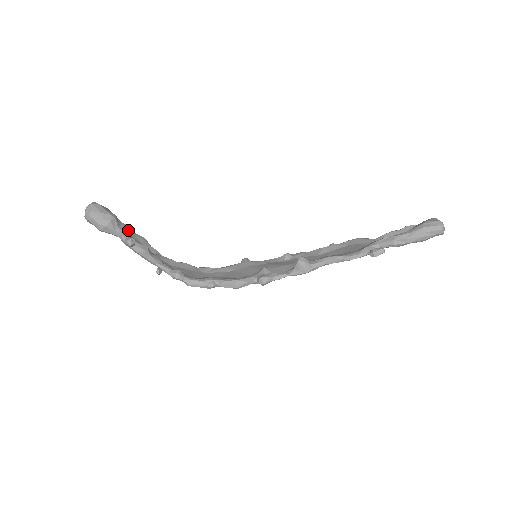
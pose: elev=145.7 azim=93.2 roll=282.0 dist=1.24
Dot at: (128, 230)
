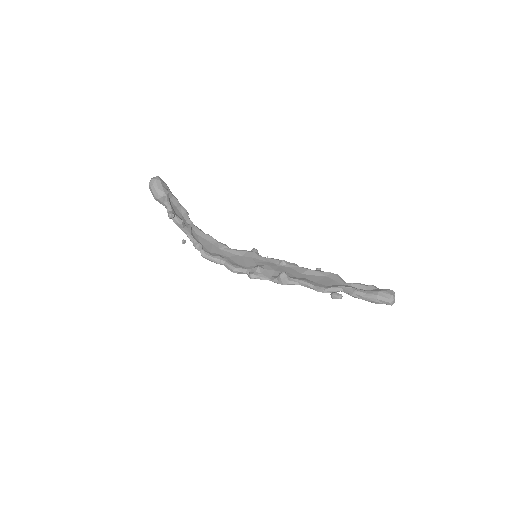
Dot at: (176, 202)
